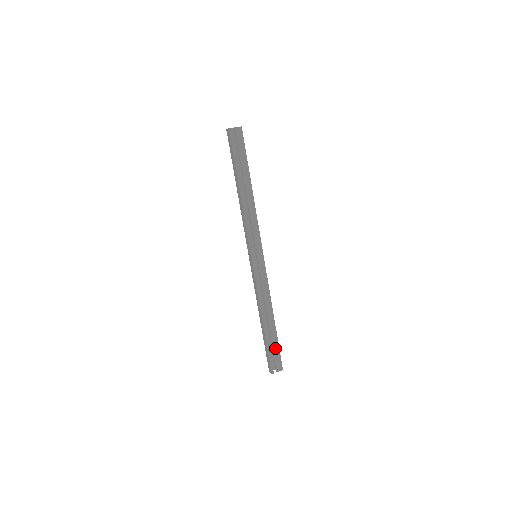
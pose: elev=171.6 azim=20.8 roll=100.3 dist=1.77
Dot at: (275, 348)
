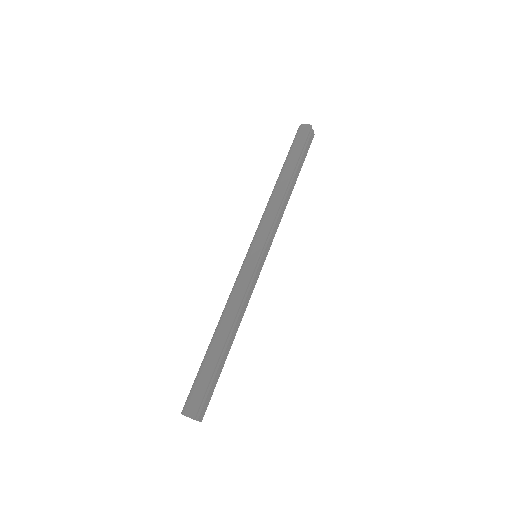
Dot at: (214, 383)
